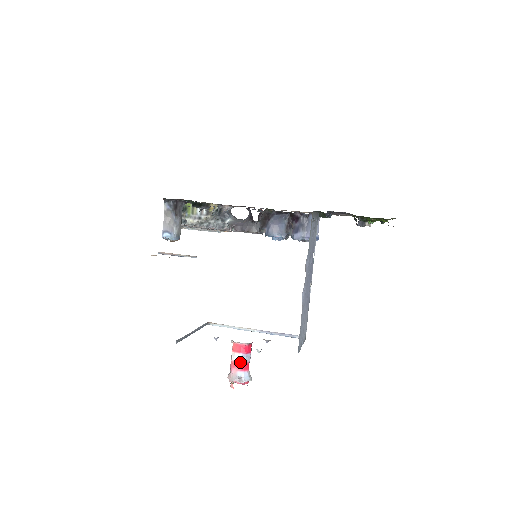
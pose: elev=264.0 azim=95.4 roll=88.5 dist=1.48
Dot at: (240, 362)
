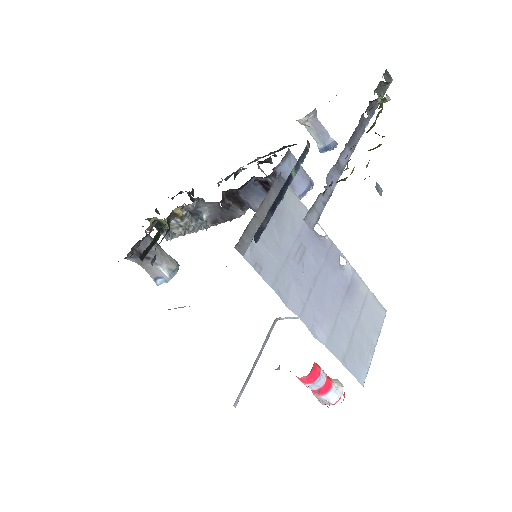
Dot at: (314, 390)
